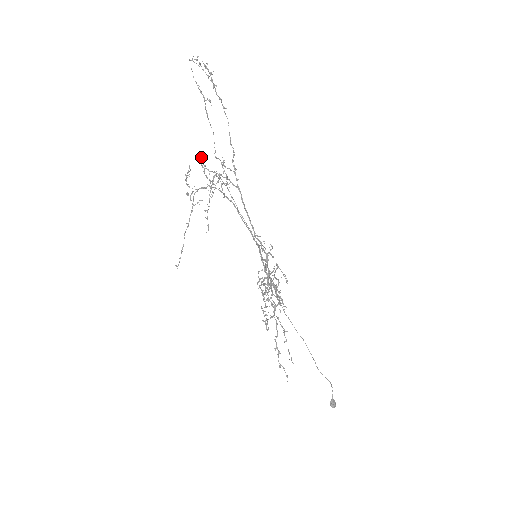
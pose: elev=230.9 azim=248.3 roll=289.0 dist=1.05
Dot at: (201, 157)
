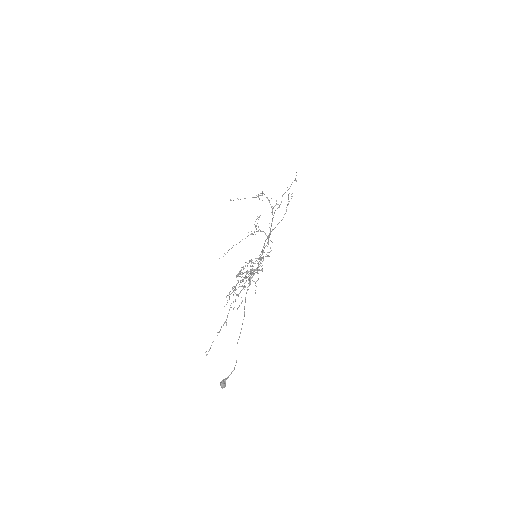
Dot at: occluded
